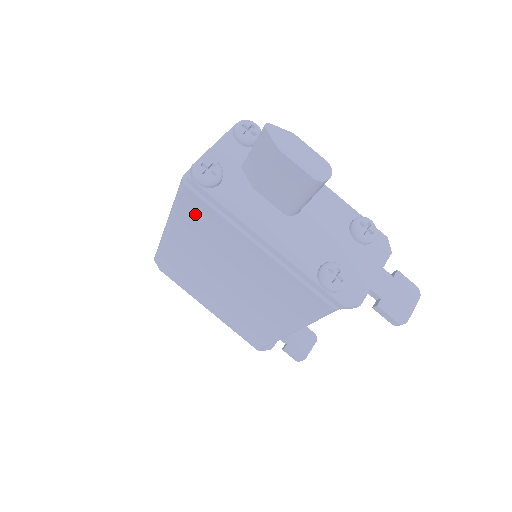
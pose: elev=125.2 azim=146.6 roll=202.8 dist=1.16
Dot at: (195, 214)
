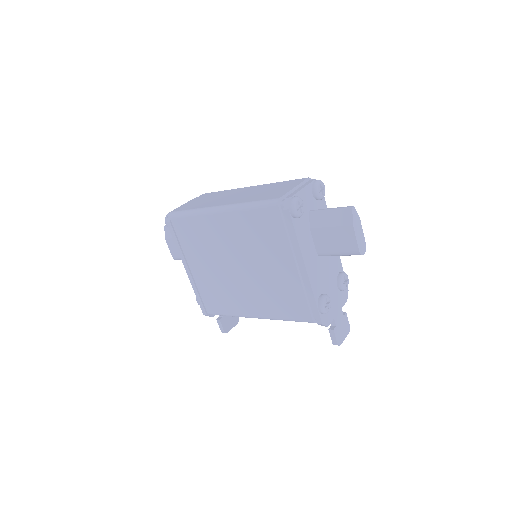
Dot at: (264, 222)
